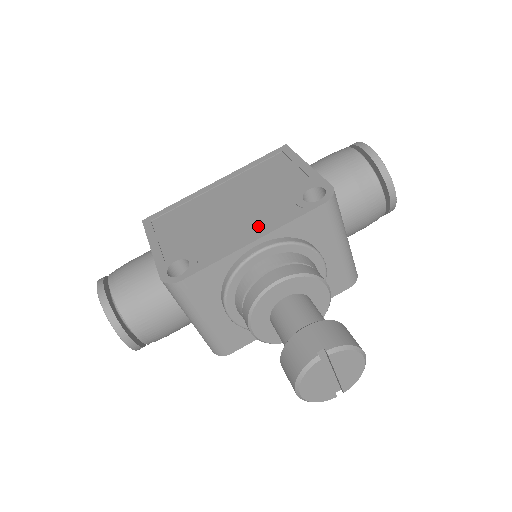
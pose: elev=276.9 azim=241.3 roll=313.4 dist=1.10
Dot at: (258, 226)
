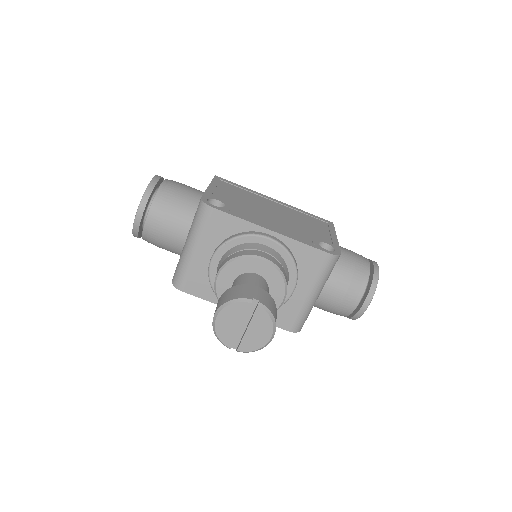
Dot at: (281, 229)
